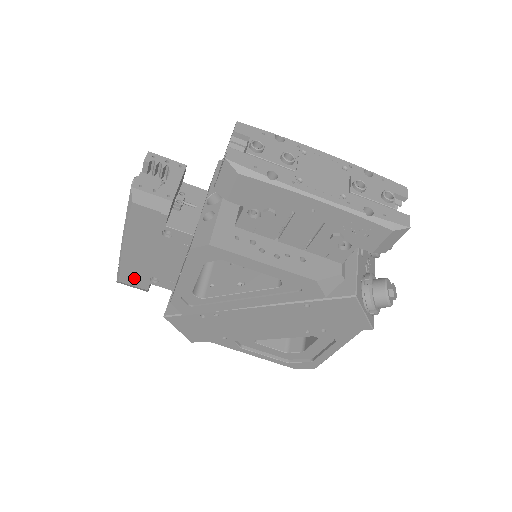
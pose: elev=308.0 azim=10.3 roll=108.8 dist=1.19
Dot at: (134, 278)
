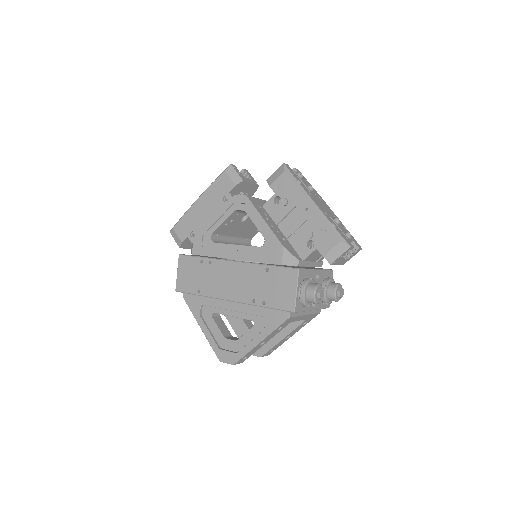
Dot at: (183, 229)
